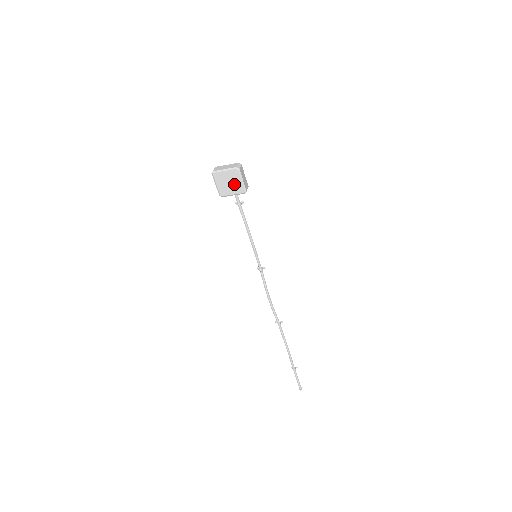
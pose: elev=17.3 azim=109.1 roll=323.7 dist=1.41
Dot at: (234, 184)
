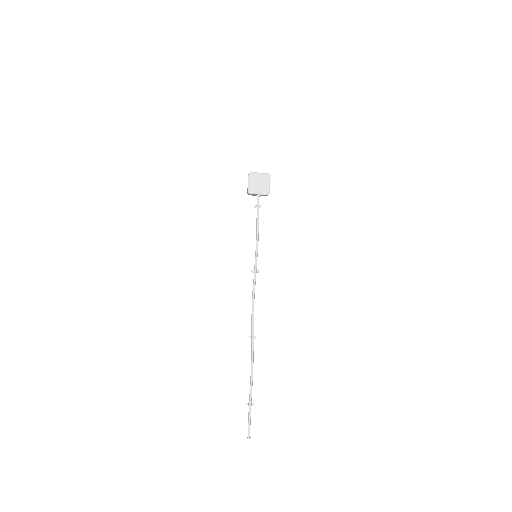
Dot at: (263, 185)
